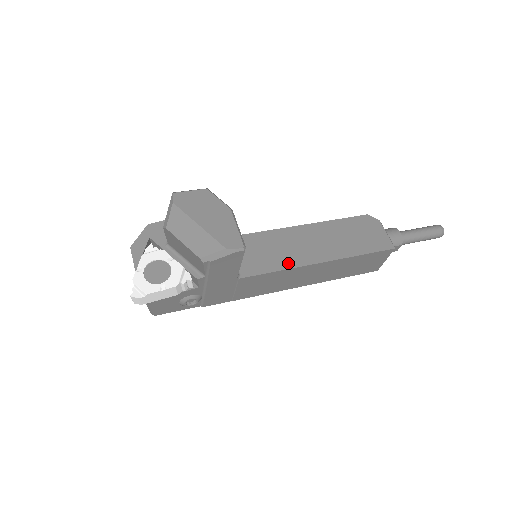
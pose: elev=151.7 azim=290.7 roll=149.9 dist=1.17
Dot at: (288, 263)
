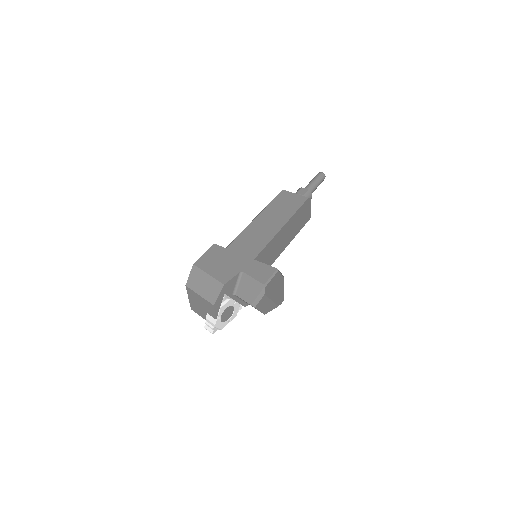
Dot at: (273, 260)
